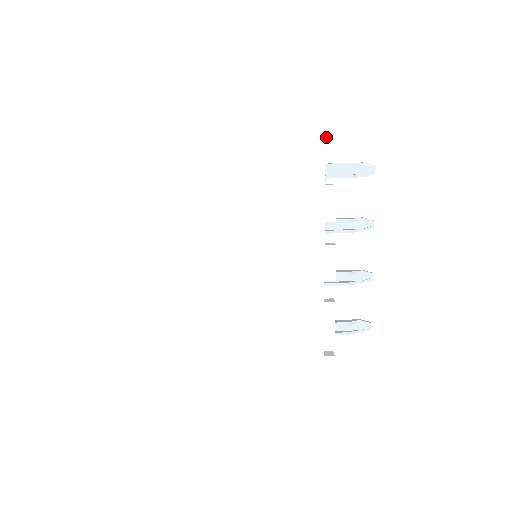
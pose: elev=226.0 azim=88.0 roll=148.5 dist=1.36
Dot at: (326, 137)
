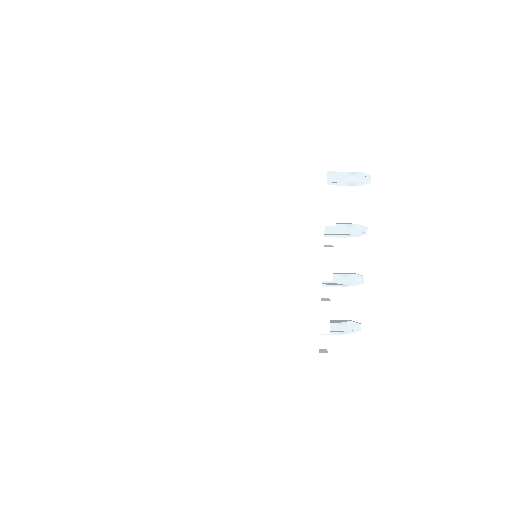
Dot at: (330, 146)
